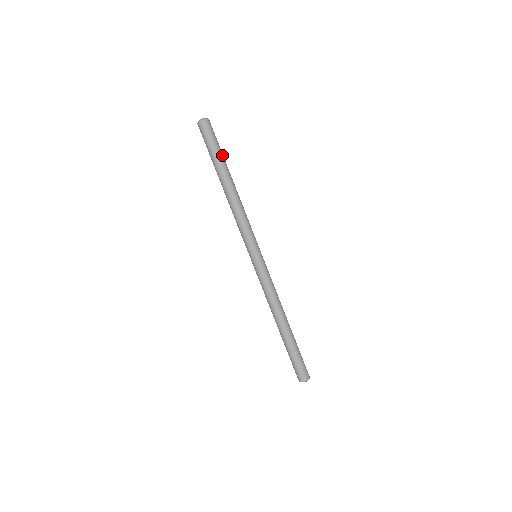
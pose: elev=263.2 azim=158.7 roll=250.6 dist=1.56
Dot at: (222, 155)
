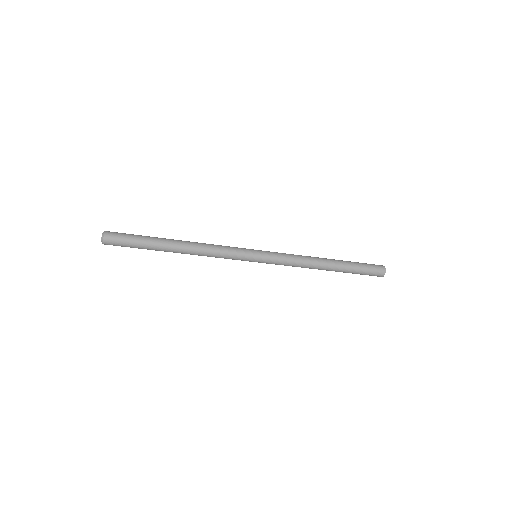
Dot at: (147, 238)
